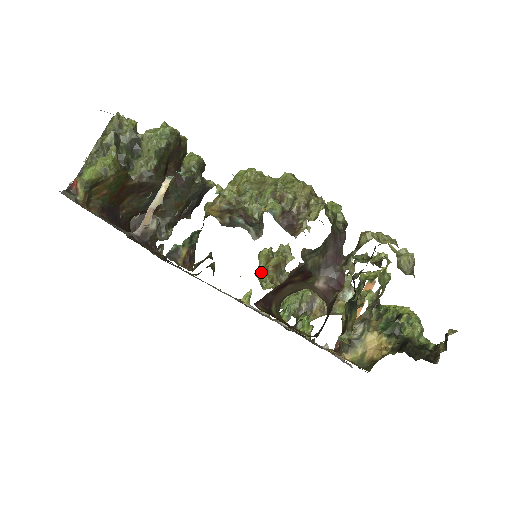
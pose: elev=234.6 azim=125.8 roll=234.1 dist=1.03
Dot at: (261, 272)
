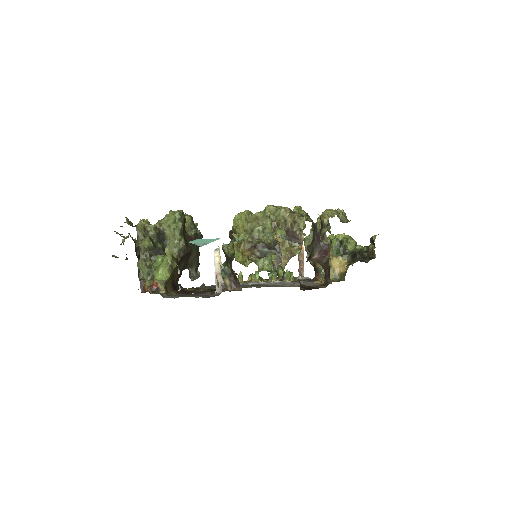
Dot at: (240, 257)
